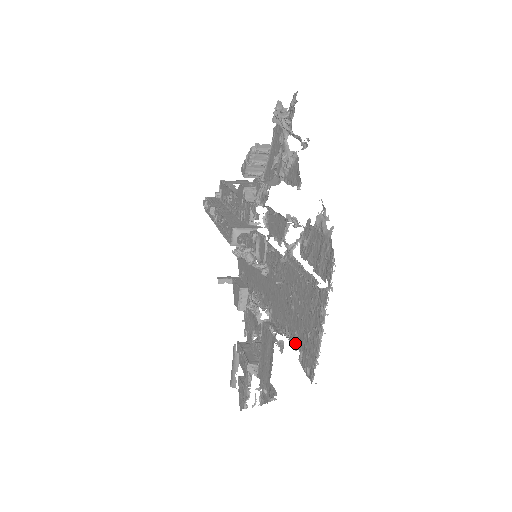
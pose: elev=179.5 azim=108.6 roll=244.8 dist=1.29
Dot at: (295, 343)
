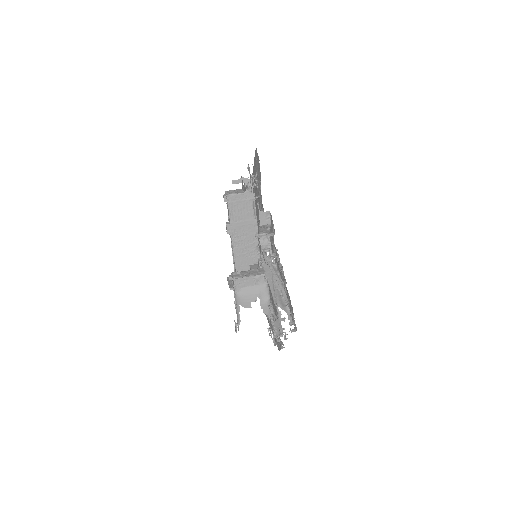
Dot at: occluded
